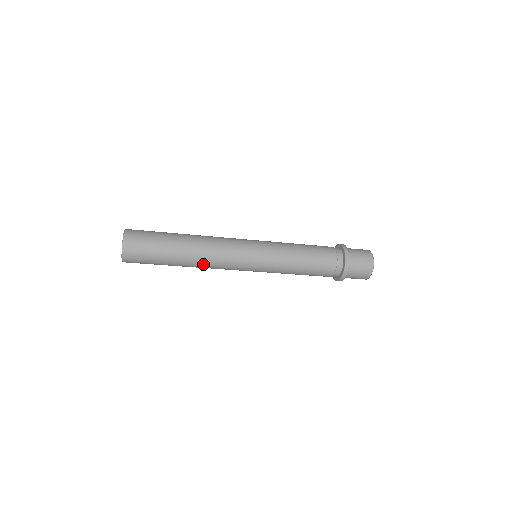
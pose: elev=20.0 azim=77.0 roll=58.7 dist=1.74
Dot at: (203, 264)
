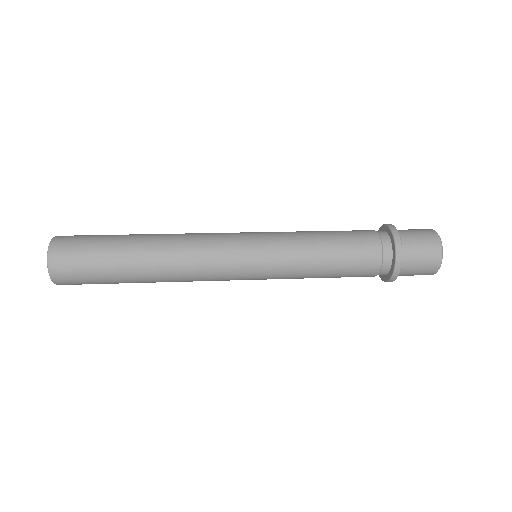
Dot at: (175, 281)
